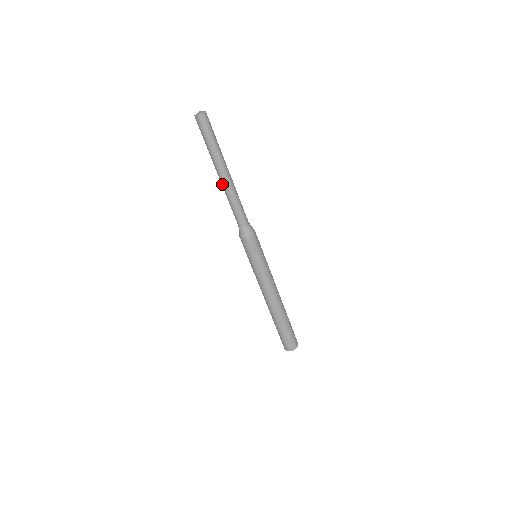
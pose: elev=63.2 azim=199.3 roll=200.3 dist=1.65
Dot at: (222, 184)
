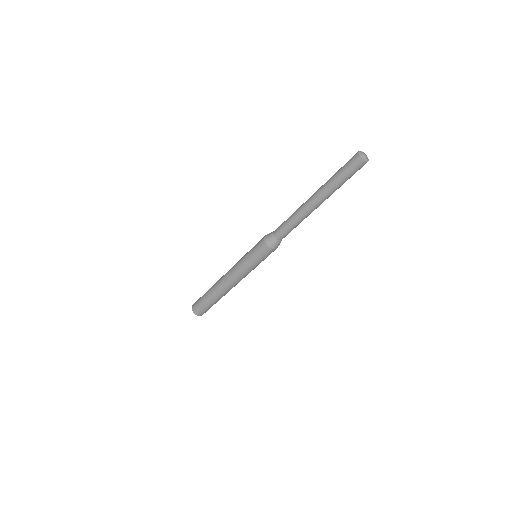
Dot at: (306, 208)
